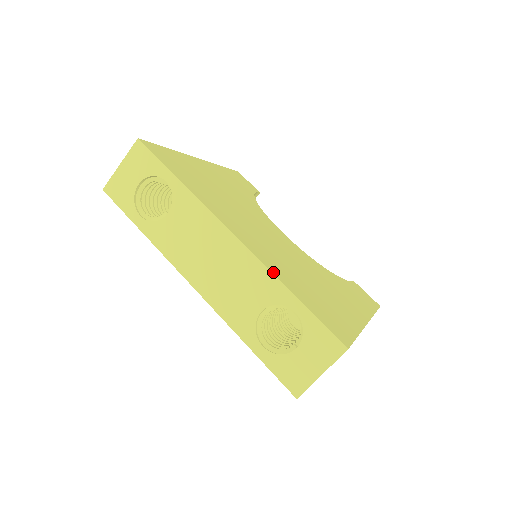
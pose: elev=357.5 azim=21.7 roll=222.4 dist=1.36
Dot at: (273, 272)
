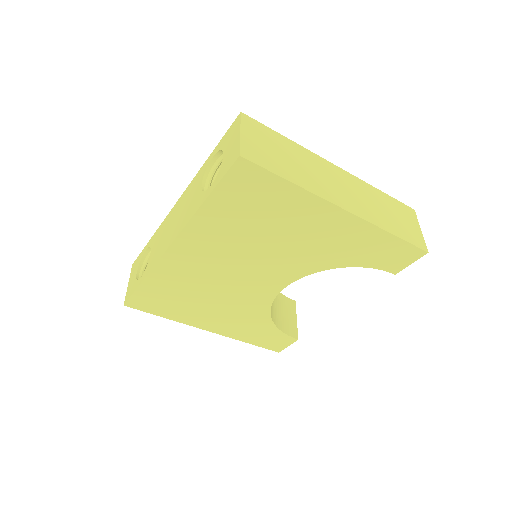
Dot at: occluded
